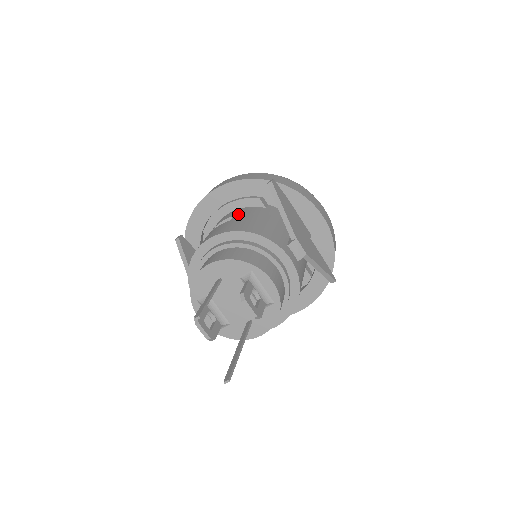
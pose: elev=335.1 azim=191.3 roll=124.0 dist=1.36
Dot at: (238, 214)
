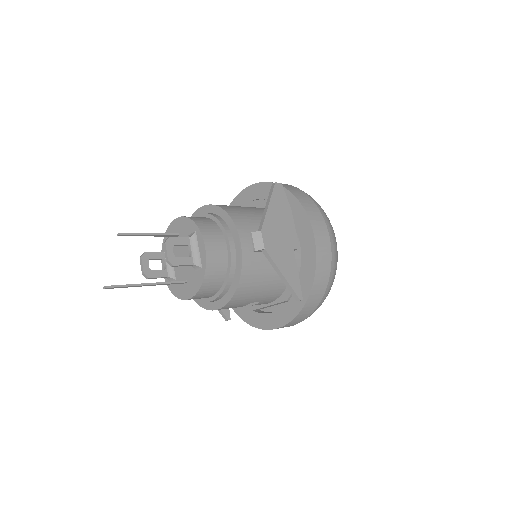
Dot at: occluded
